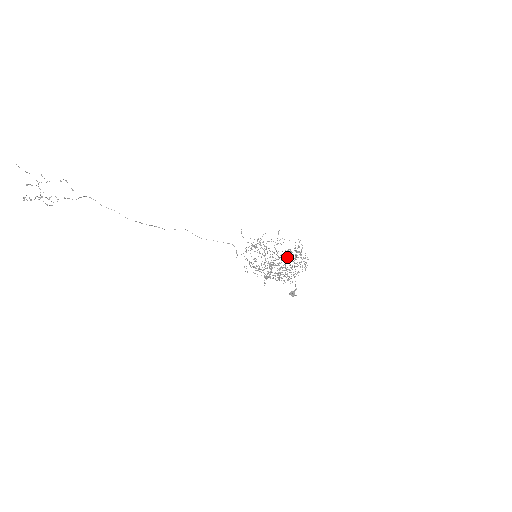
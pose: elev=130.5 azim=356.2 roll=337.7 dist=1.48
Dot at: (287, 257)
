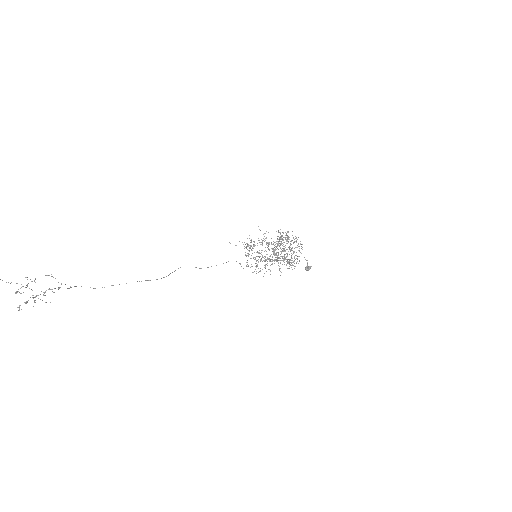
Dot at: (280, 243)
